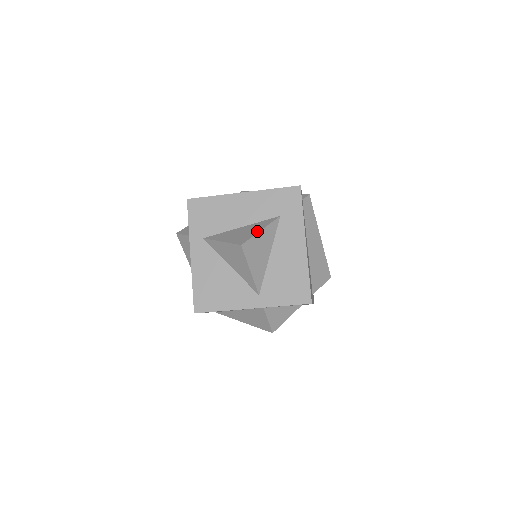
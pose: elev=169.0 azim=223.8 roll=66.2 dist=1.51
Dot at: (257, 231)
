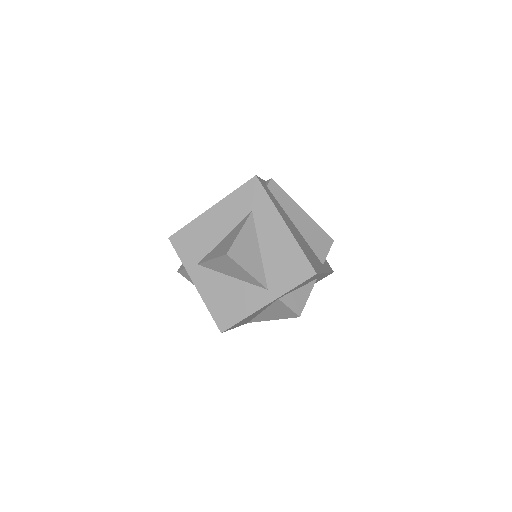
Dot at: (236, 235)
